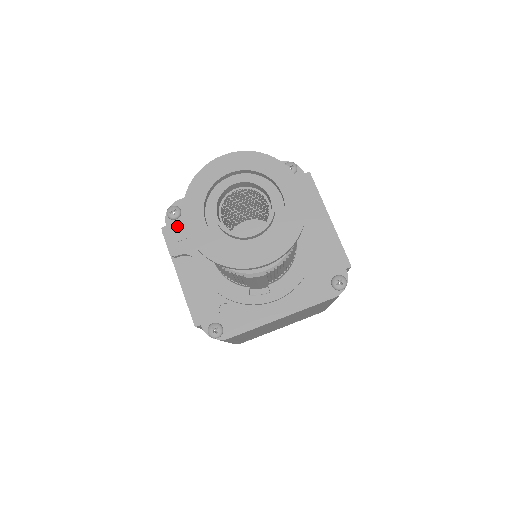
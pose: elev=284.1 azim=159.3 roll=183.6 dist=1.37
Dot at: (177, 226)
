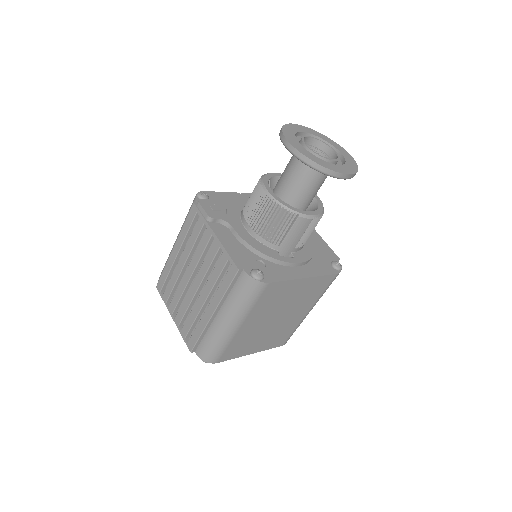
Dot at: (210, 202)
